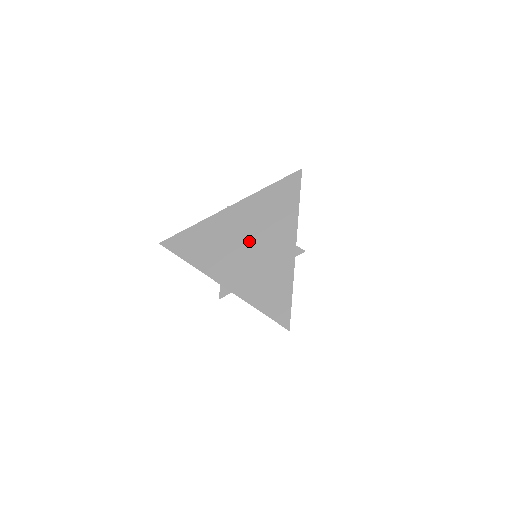
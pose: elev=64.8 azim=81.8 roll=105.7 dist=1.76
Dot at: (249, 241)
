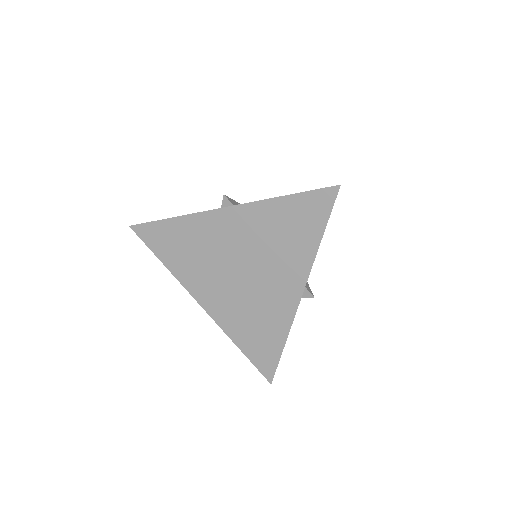
Dot at: (243, 268)
